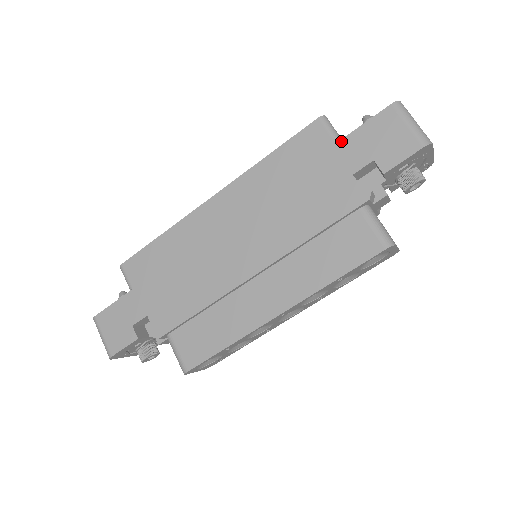
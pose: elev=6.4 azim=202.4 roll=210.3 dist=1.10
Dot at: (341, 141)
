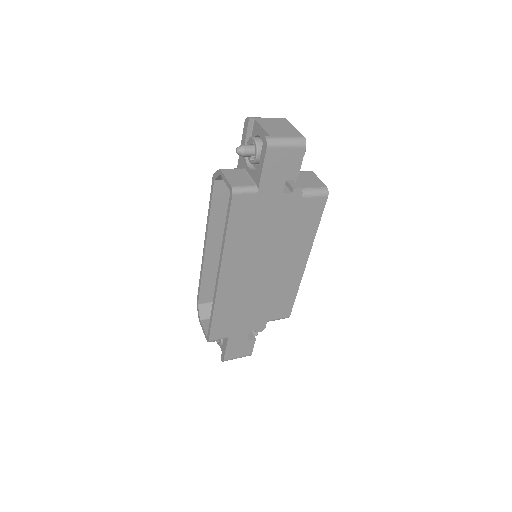
Dot at: (259, 189)
